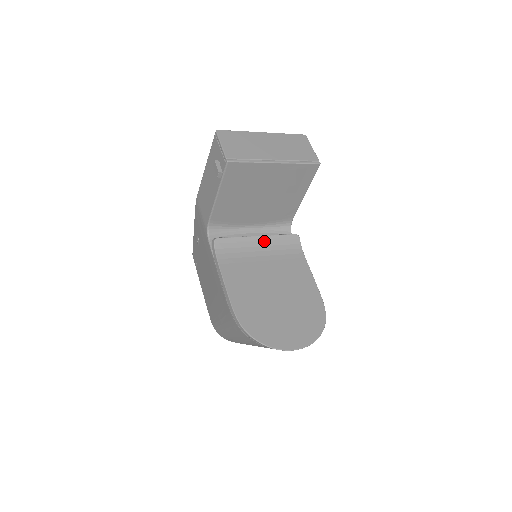
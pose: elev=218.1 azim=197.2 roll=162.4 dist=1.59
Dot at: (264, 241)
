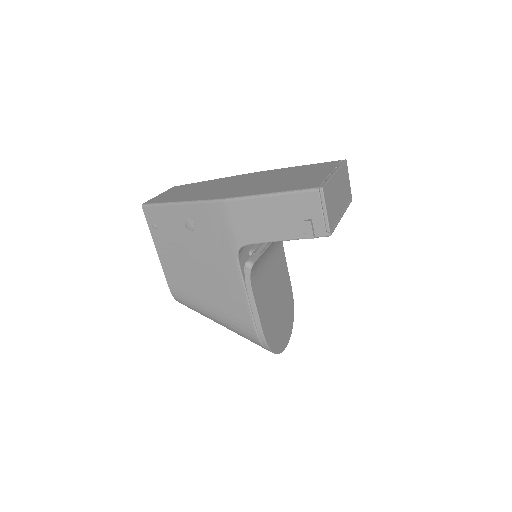
Dot at: (271, 247)
